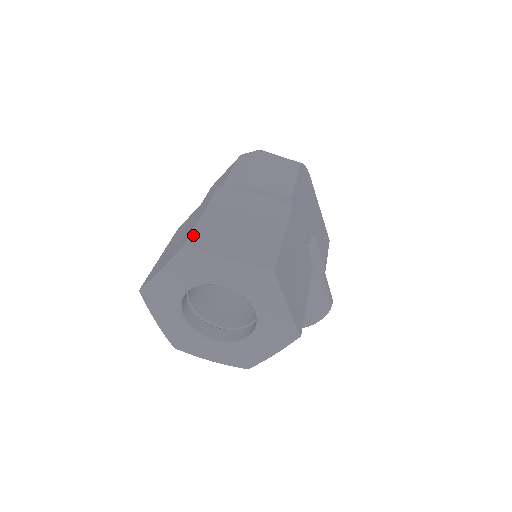
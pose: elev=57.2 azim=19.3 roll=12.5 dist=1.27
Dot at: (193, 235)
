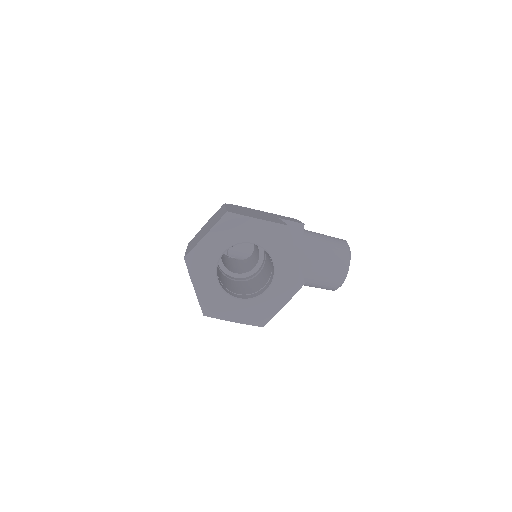
Dot at: occluded
